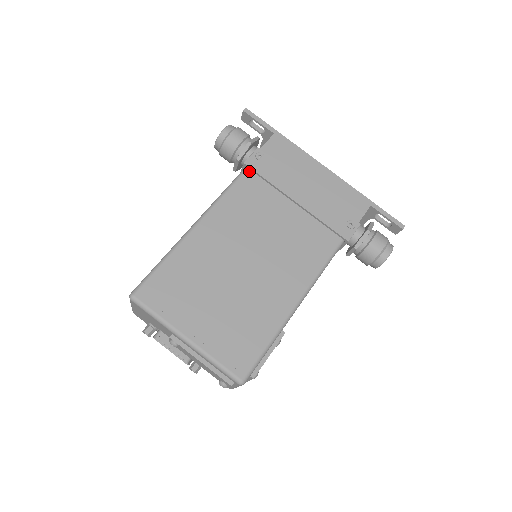
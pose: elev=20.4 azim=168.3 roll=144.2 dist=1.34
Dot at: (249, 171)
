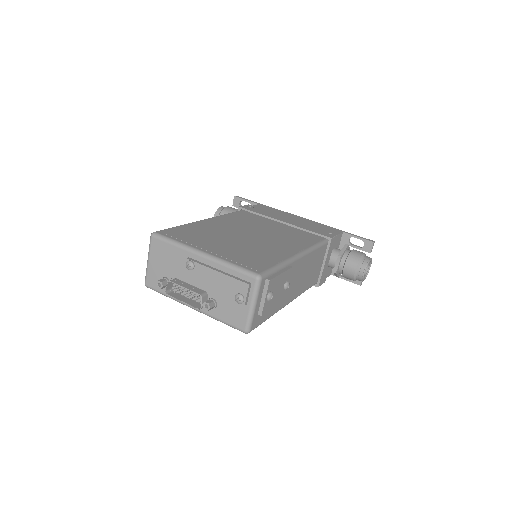
Dot at: (243, 211)
